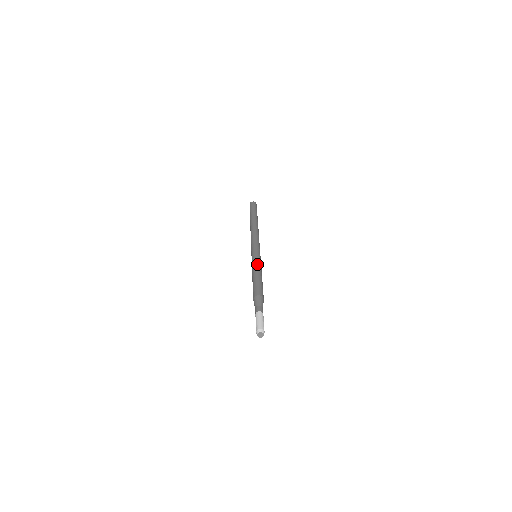
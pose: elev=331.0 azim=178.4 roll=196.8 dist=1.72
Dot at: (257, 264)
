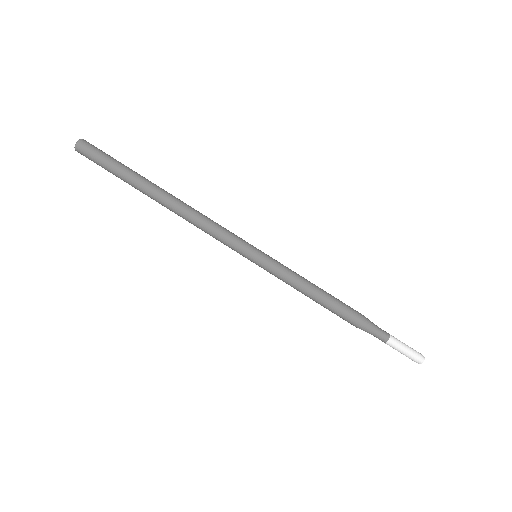
Dot at: (288, 278)
